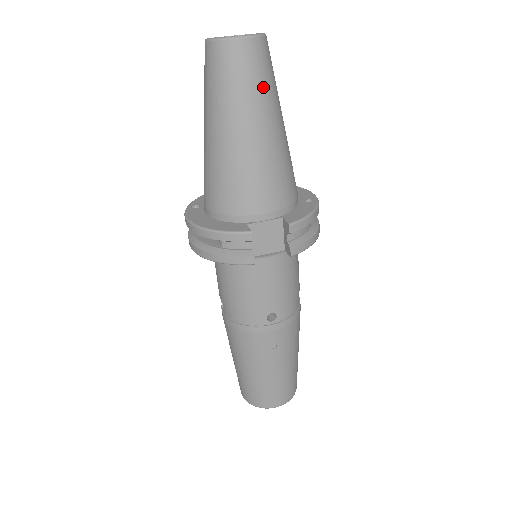
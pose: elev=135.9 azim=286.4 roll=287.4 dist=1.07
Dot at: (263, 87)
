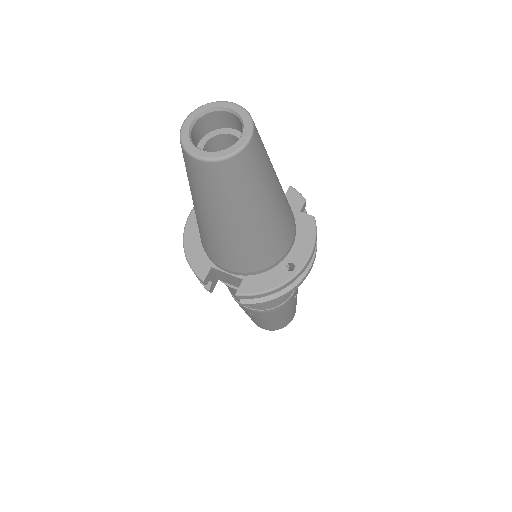
Dot at: (225, 199)
